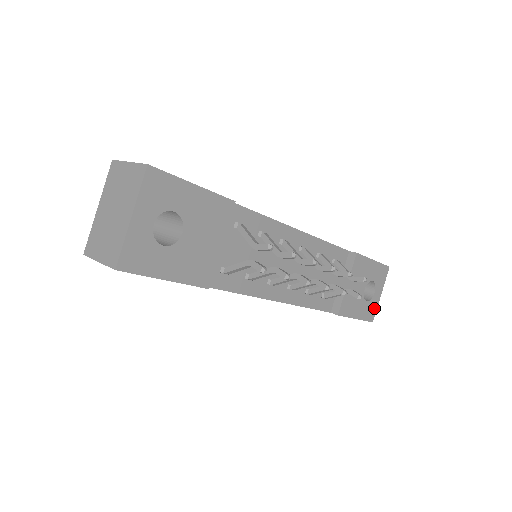
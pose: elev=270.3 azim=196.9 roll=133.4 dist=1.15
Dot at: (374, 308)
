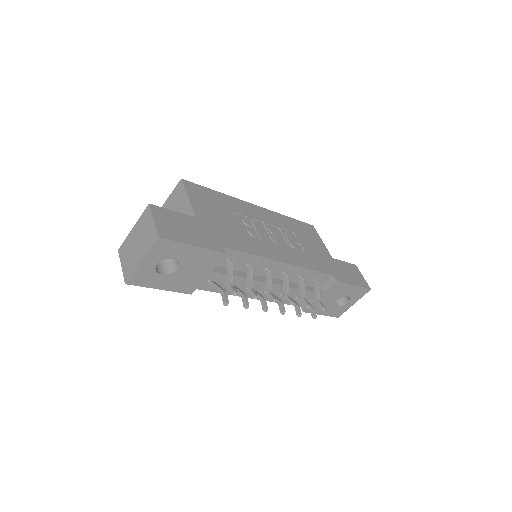
Dot at: (343, 310)
